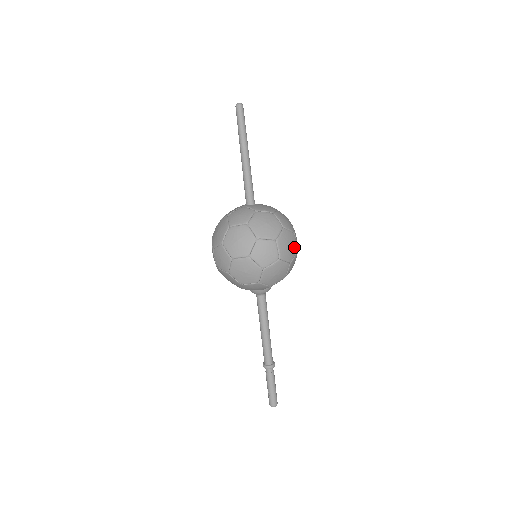
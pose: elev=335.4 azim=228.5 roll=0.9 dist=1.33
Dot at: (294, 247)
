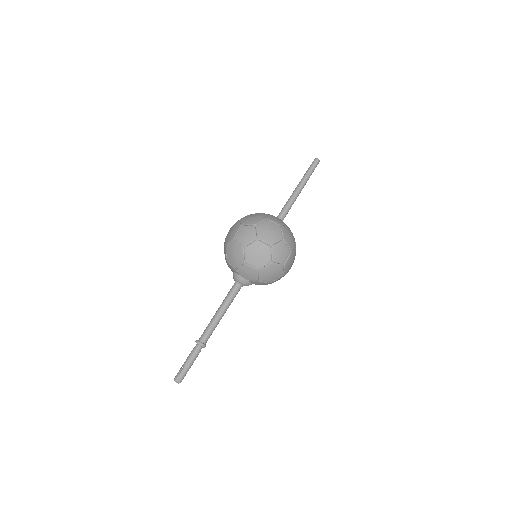
Dot at: occluded
